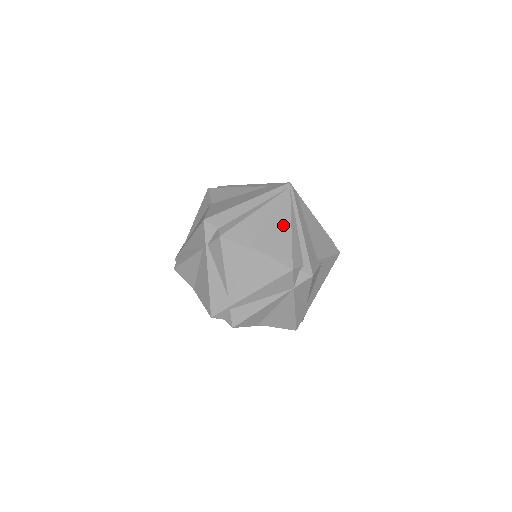
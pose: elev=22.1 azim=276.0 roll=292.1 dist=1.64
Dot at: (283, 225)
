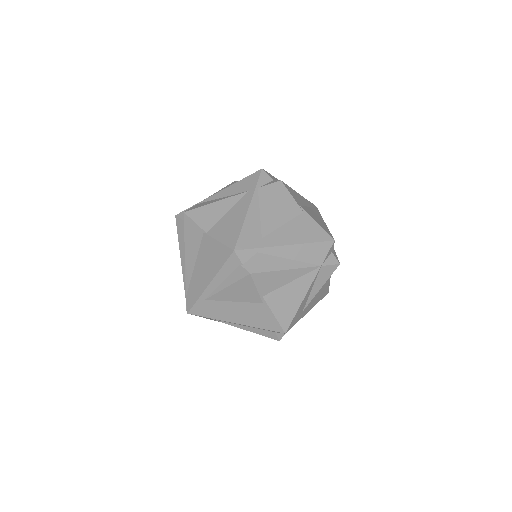
Dot at: (319, 217)
